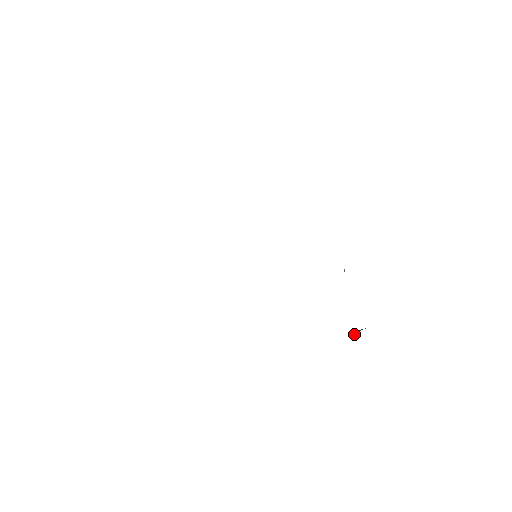
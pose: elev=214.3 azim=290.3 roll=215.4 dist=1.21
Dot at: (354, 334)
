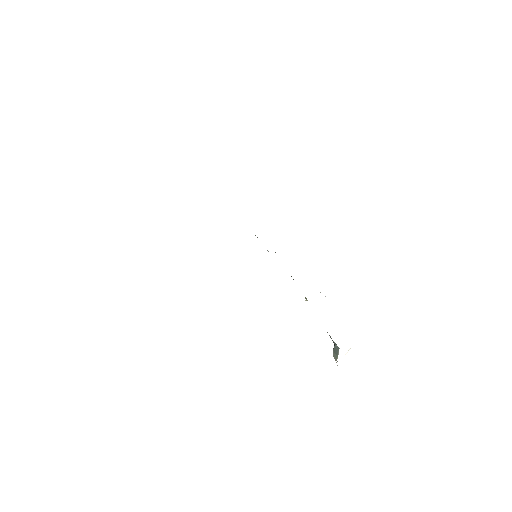
Dot at: occluded
